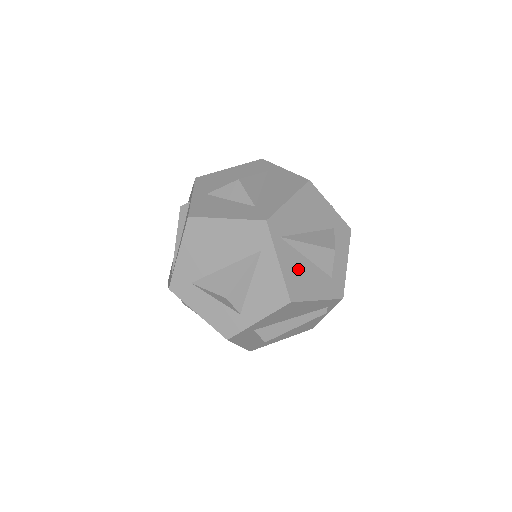
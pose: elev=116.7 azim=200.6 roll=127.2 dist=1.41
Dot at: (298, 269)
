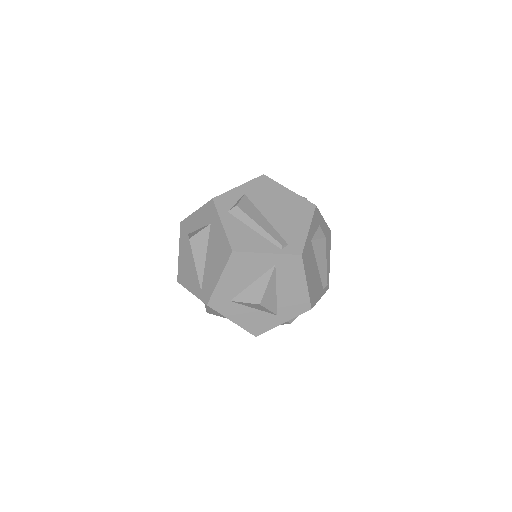
Dot at: occluded
